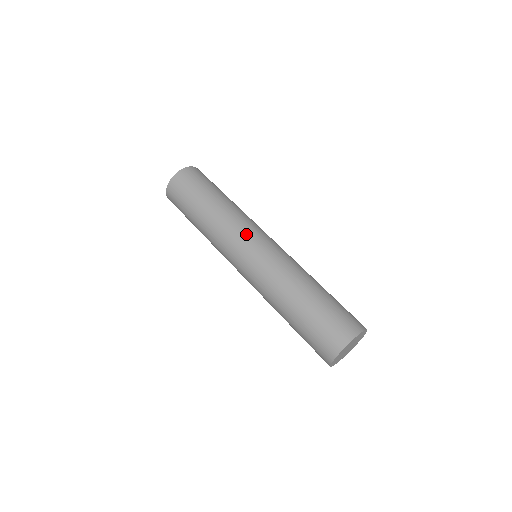
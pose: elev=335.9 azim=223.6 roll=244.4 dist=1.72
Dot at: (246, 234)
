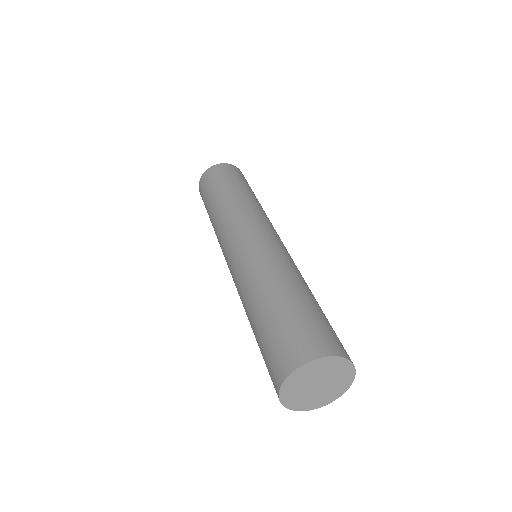
Dot at: (255, 221)
